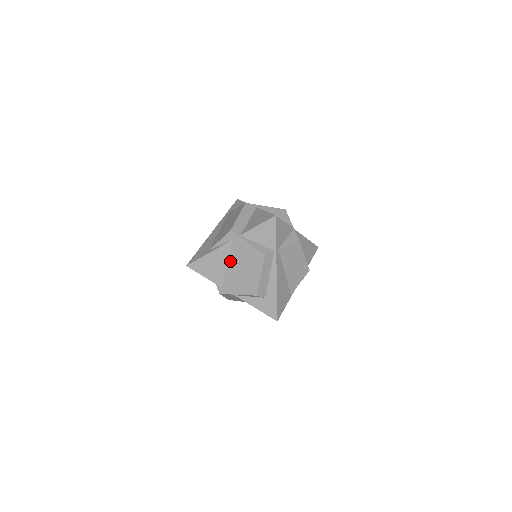
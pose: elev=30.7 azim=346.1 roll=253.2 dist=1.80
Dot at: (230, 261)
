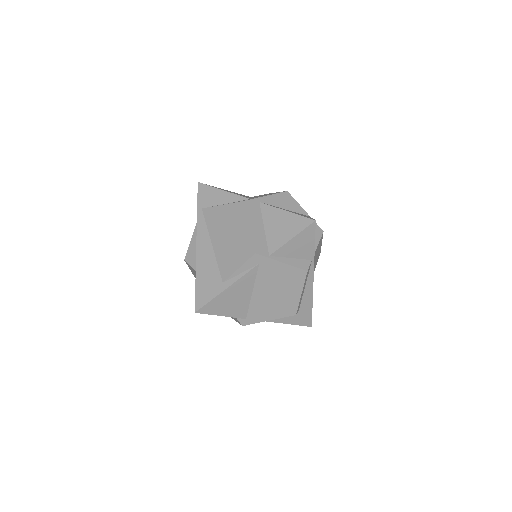
Dot at: (256, 288)
